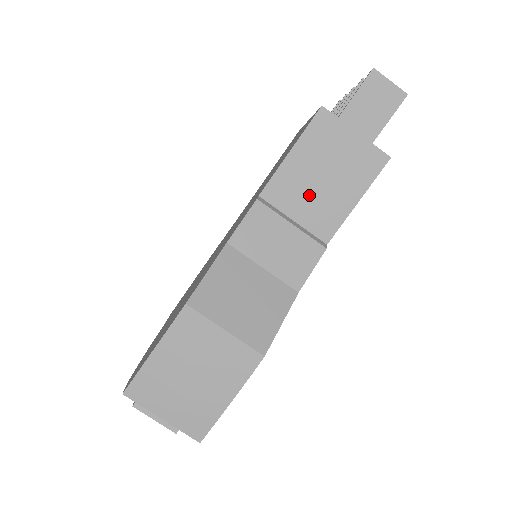
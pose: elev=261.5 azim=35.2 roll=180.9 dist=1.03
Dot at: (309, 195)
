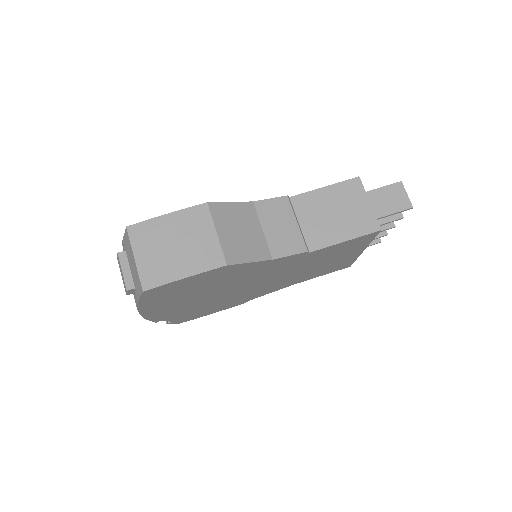
Dot at: (319, 217)
